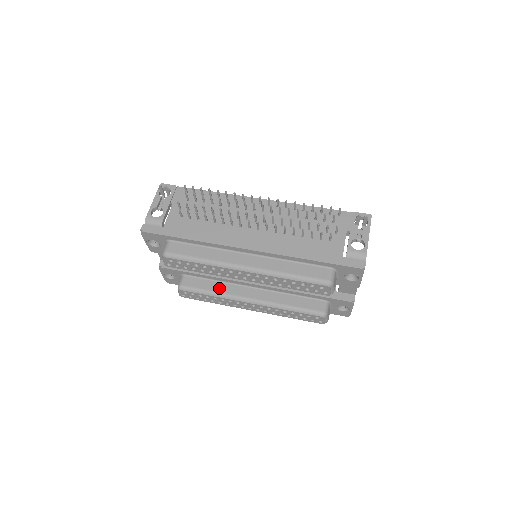
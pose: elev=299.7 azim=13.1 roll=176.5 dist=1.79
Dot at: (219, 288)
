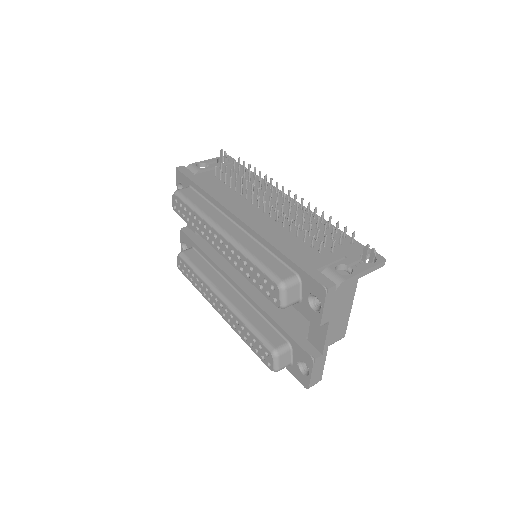
Dot at: (207, 272)
